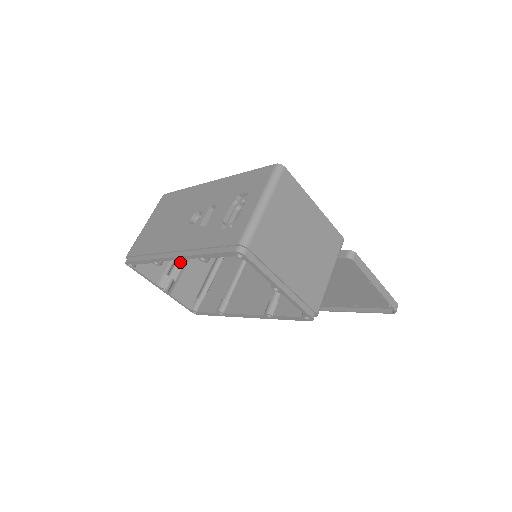
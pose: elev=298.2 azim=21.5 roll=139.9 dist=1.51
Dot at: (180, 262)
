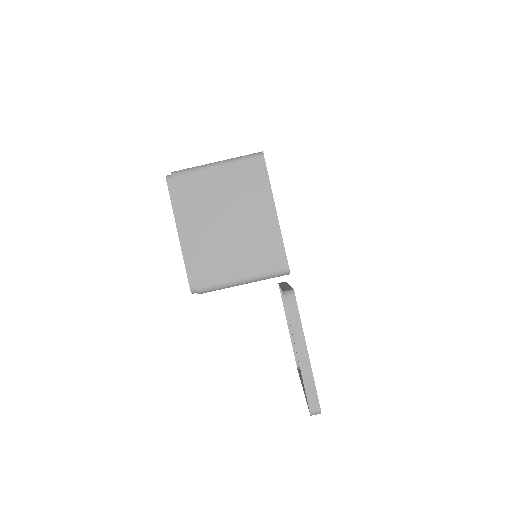
Dot at: occluded
